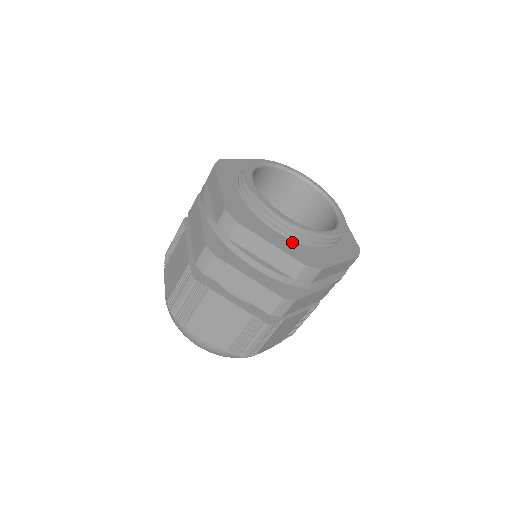
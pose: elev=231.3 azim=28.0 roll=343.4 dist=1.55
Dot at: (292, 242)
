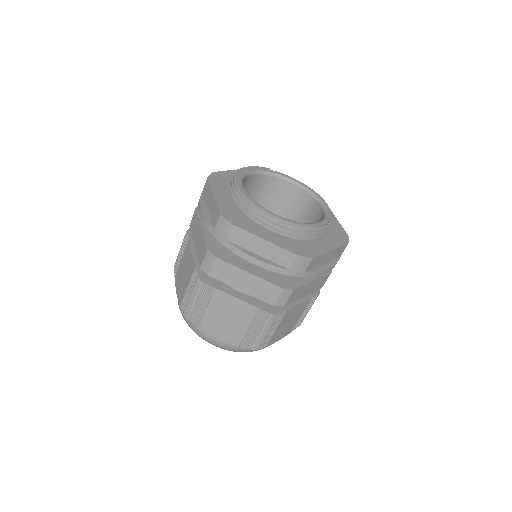
Dot at: (236, 207)
